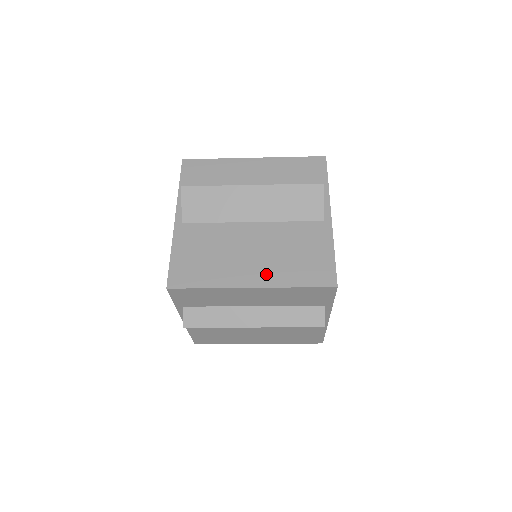
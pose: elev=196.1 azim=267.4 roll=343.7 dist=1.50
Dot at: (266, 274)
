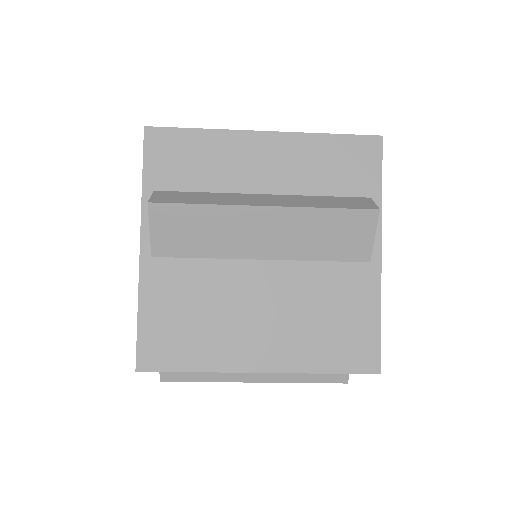
Dot at: (281, 351)
